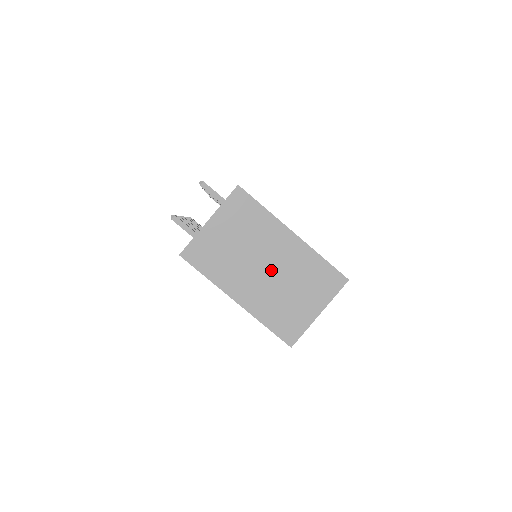
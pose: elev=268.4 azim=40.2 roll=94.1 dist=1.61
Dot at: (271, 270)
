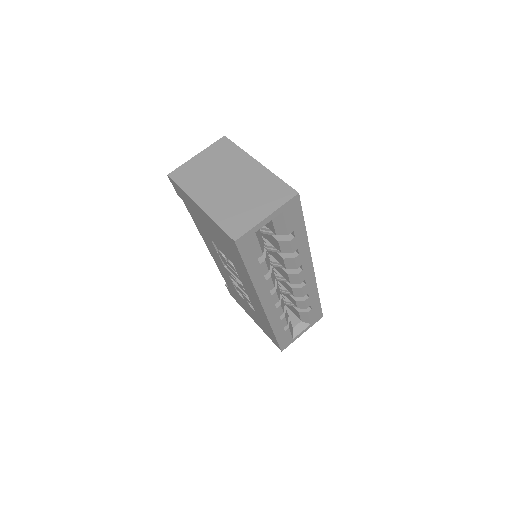
Dot at: (233, 185)
